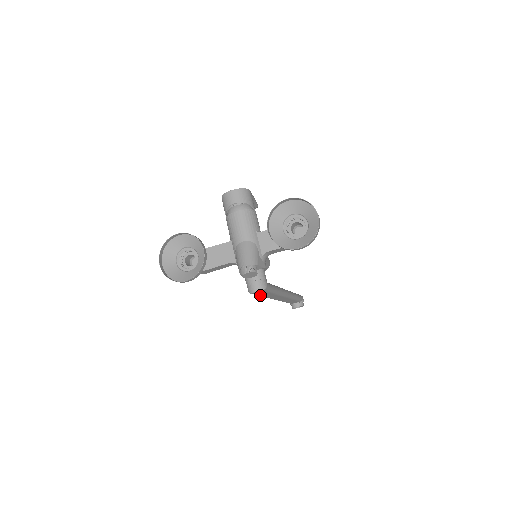
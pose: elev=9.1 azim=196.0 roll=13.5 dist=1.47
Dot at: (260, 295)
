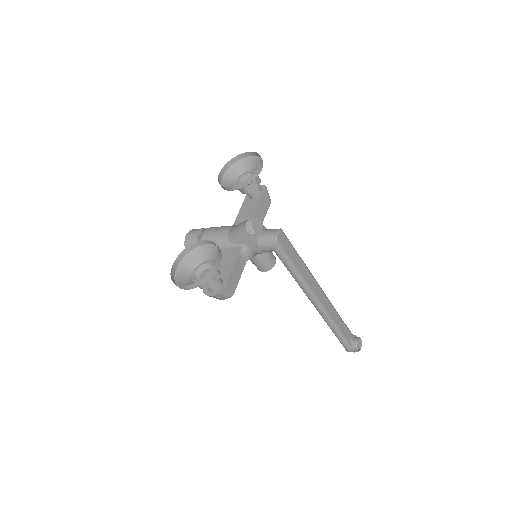
Dot at: (291, 259)
